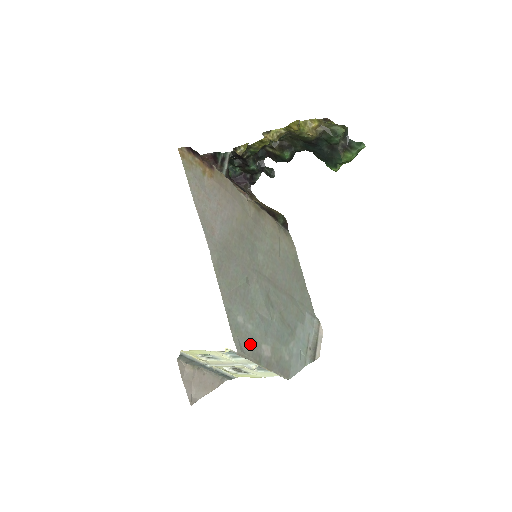
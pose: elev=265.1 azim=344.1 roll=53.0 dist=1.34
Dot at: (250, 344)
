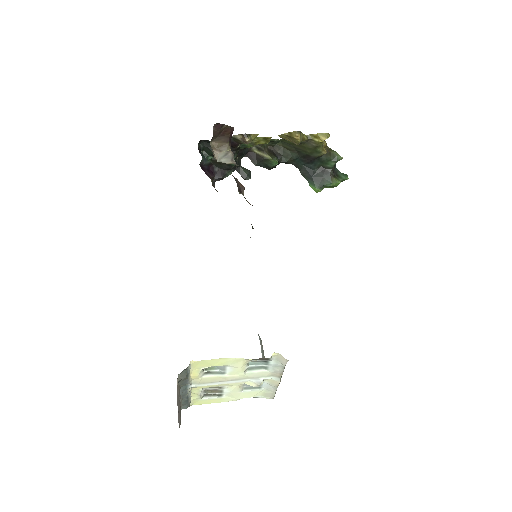
Dot at: occluded
